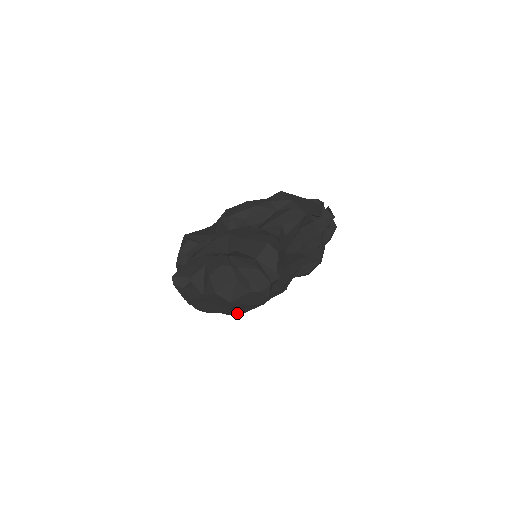
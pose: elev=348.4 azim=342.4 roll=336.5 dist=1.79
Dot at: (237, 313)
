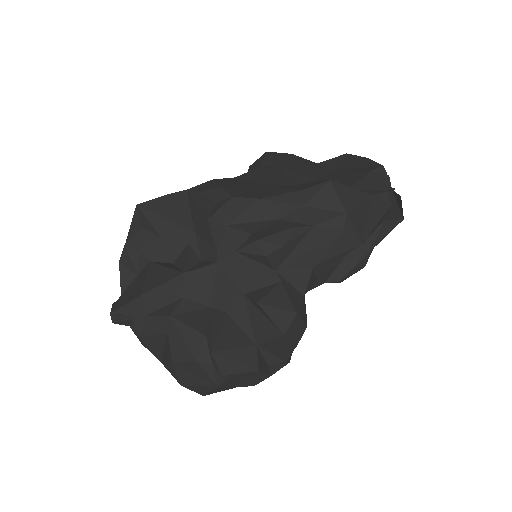
Dot at: occluded
